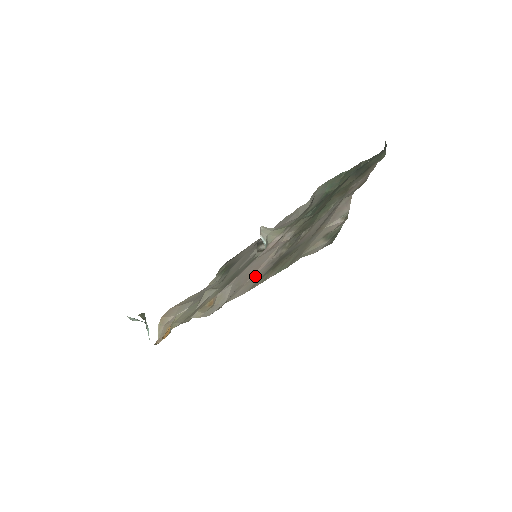
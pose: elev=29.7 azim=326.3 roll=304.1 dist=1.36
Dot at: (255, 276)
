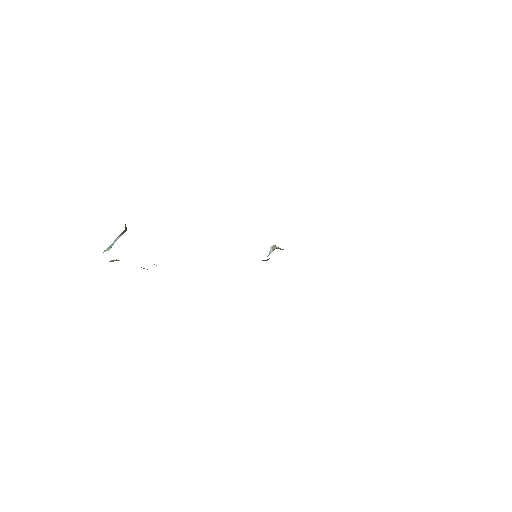
Dot at: occluded
